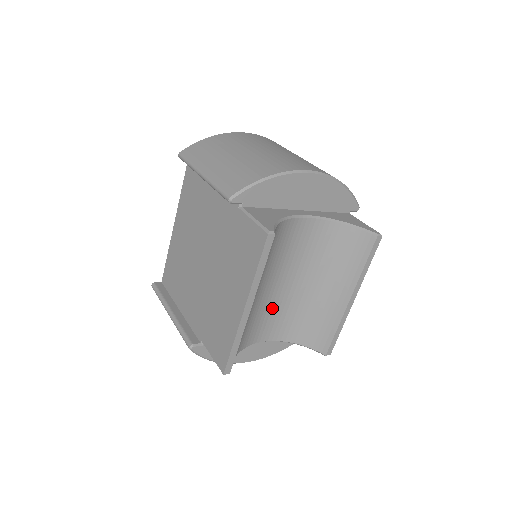
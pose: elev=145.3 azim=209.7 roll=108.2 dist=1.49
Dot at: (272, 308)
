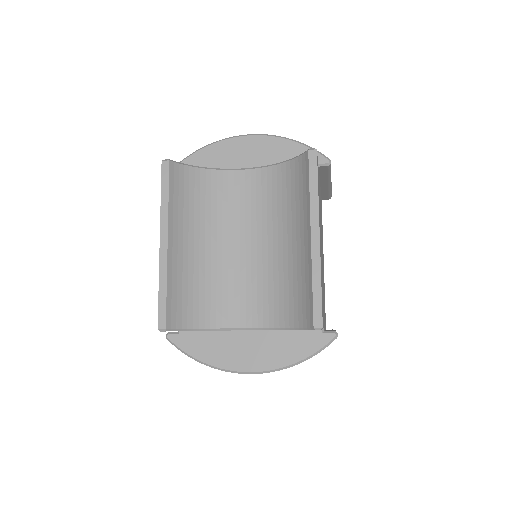
Dot at: (241, 279)
